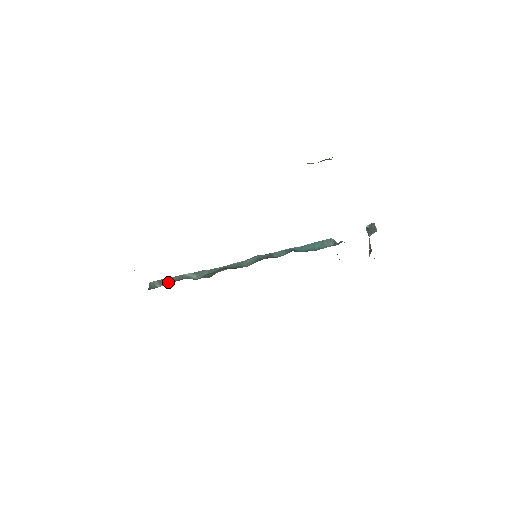
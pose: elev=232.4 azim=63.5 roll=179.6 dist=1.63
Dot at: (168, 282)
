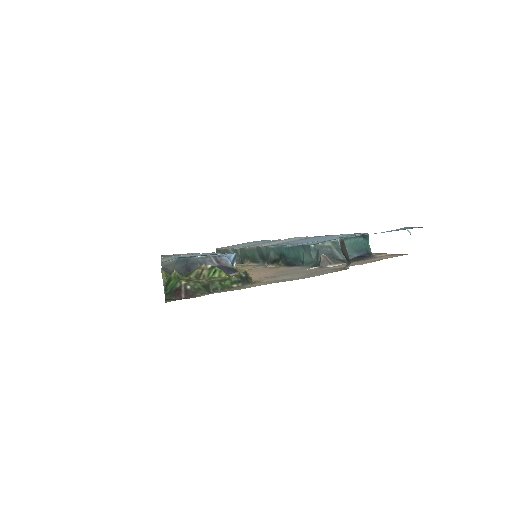
Dot at: occluded
